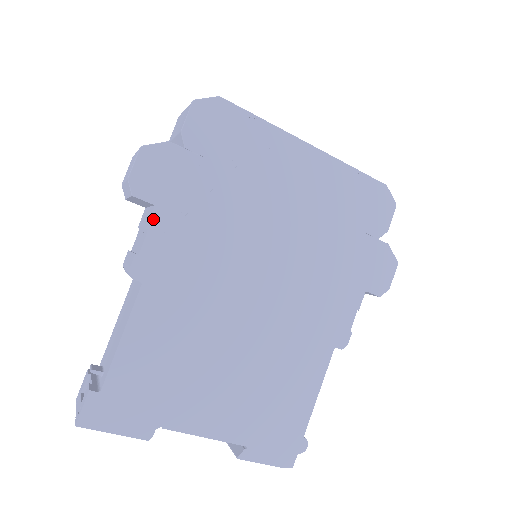
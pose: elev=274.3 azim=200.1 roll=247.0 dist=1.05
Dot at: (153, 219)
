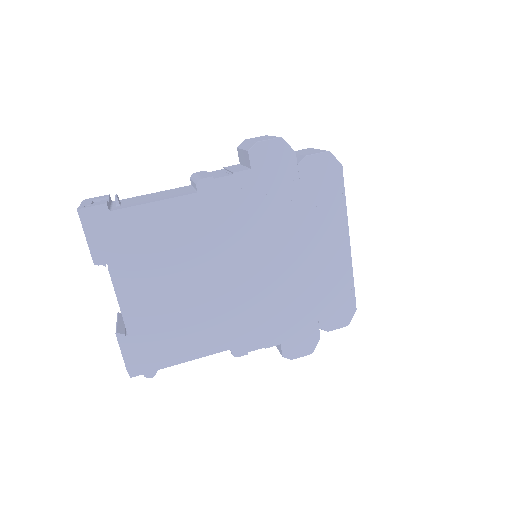
Dot at: (242, 173)
